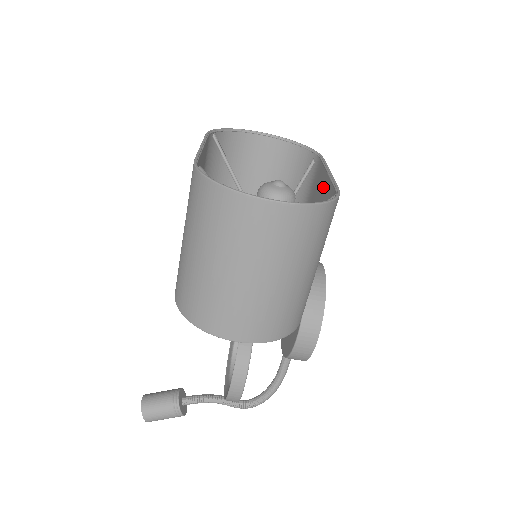
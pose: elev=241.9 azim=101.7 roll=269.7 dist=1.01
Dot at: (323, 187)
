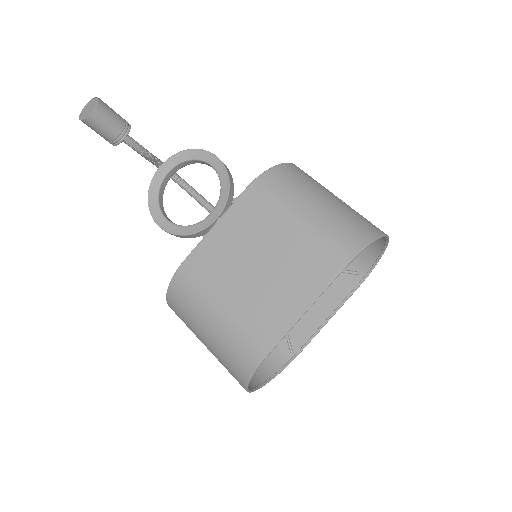
Dot at: (319, 310)
